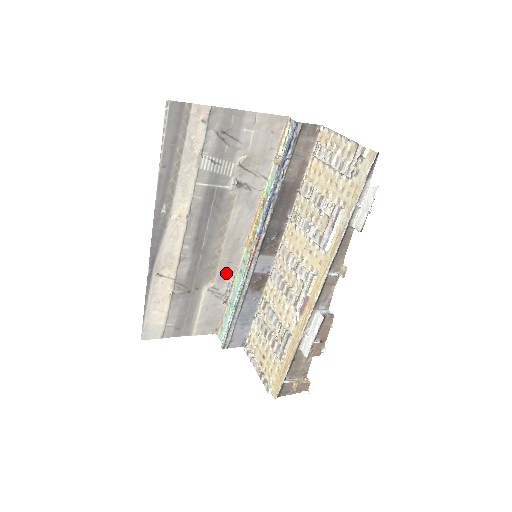
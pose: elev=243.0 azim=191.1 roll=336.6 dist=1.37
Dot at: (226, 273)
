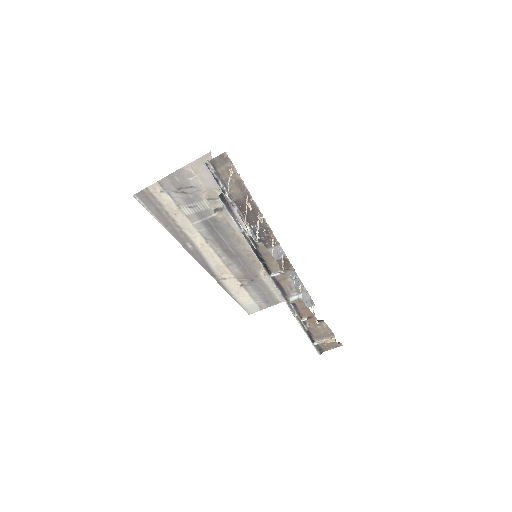
Dot at: occluded
